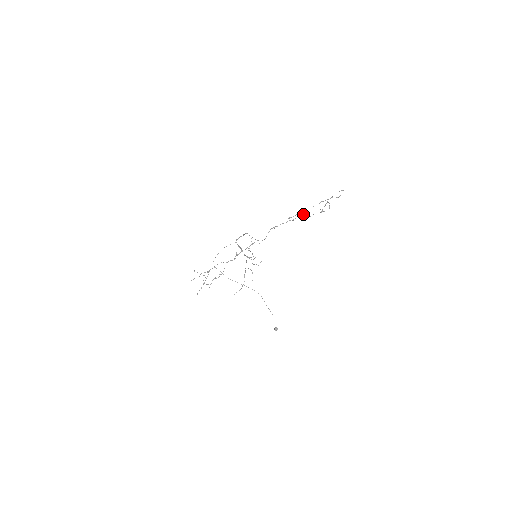
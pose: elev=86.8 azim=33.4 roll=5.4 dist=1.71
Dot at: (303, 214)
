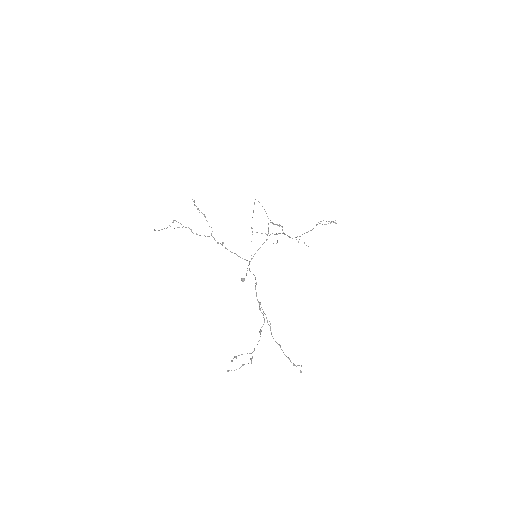
Dot at: (264, 322)
